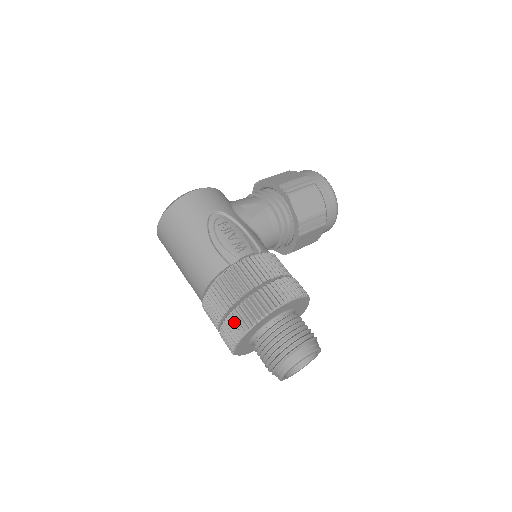
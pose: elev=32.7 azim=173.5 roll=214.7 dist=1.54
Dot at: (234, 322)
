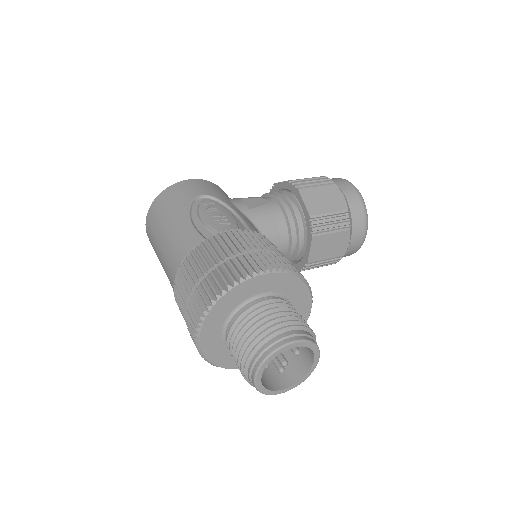
Dot at: (197, 299)
